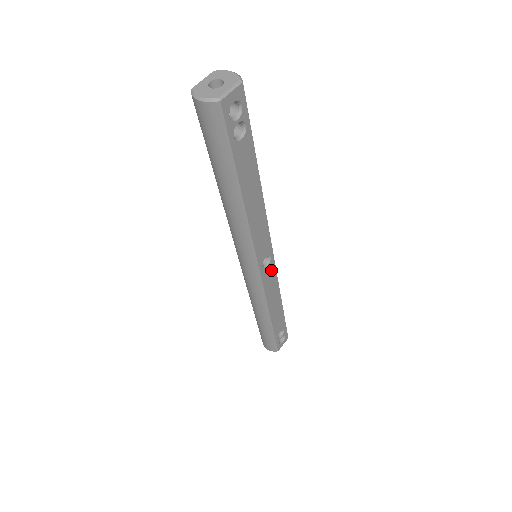
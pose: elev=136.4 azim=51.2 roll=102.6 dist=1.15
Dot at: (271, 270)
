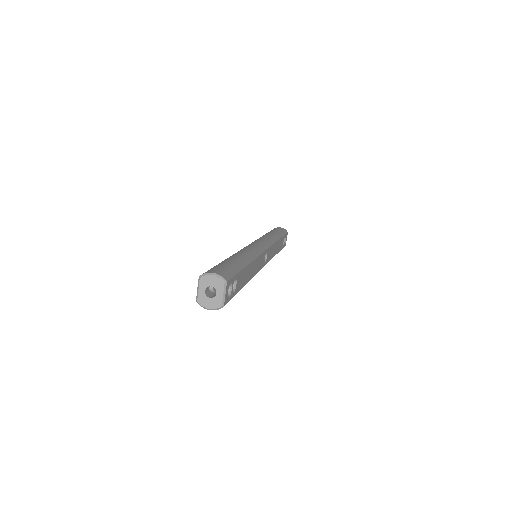
Dot at: (269, 252)
